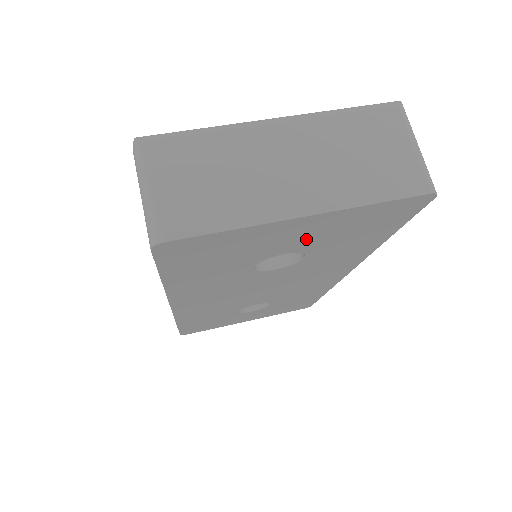
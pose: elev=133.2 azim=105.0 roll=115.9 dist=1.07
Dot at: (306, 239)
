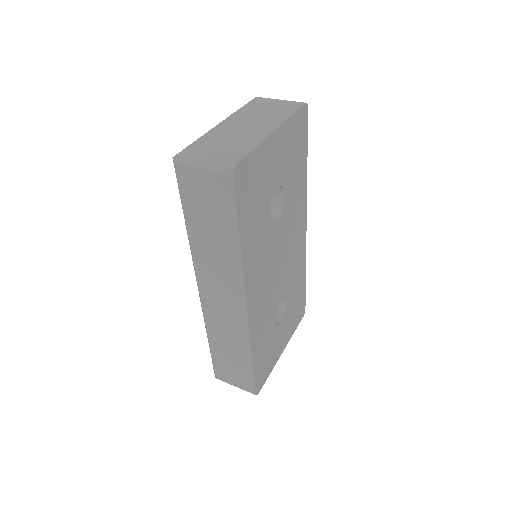
Dot at: (281, 164)
